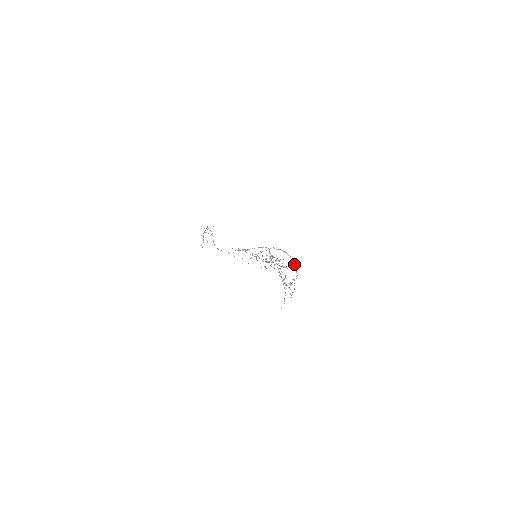
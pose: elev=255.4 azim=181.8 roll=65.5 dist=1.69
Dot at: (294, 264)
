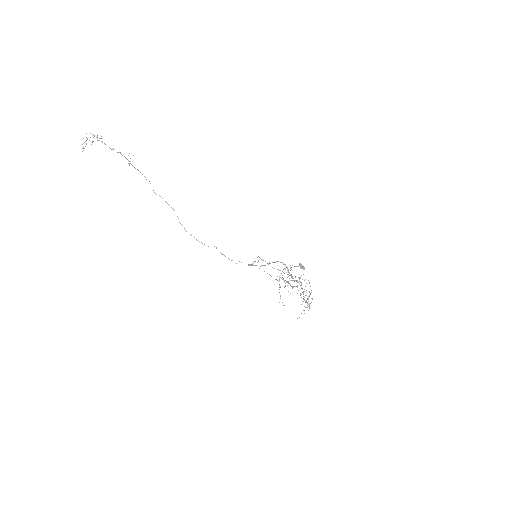
Dot at: occluded
